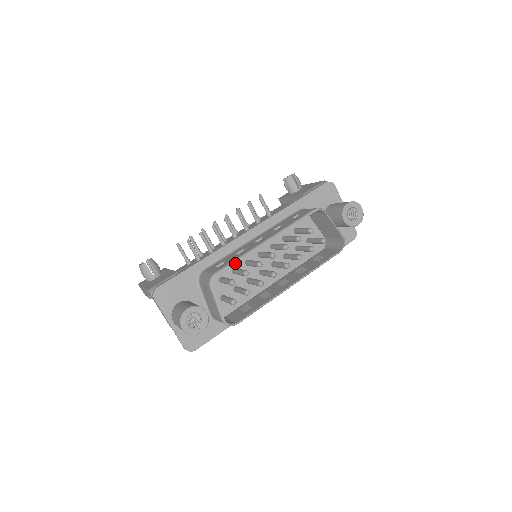
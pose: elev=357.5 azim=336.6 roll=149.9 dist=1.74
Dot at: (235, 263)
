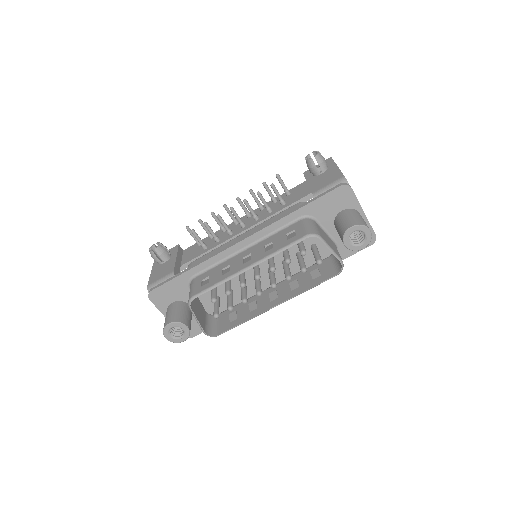
Dot at: occluded
